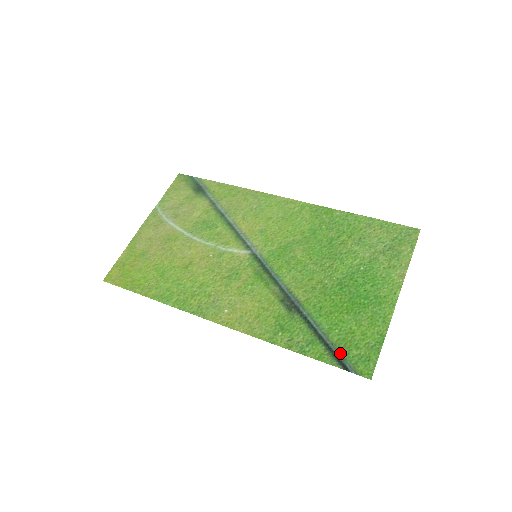
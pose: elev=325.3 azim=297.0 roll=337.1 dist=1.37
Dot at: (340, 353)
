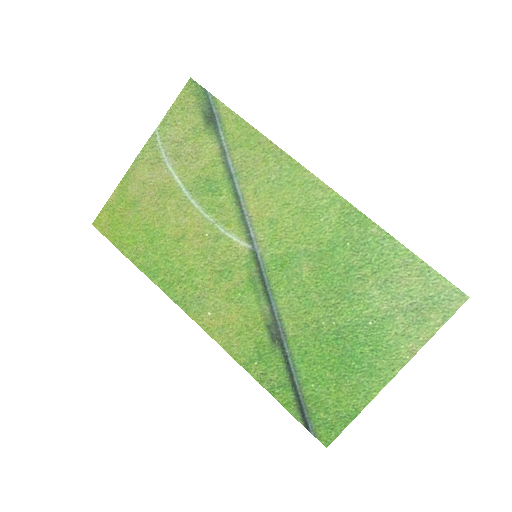
Dot at: (307, 410)
